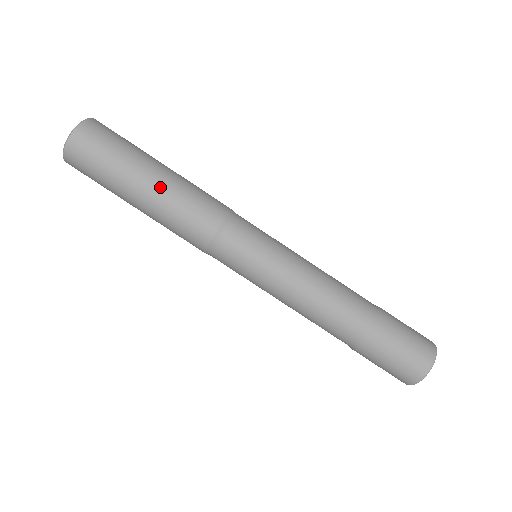
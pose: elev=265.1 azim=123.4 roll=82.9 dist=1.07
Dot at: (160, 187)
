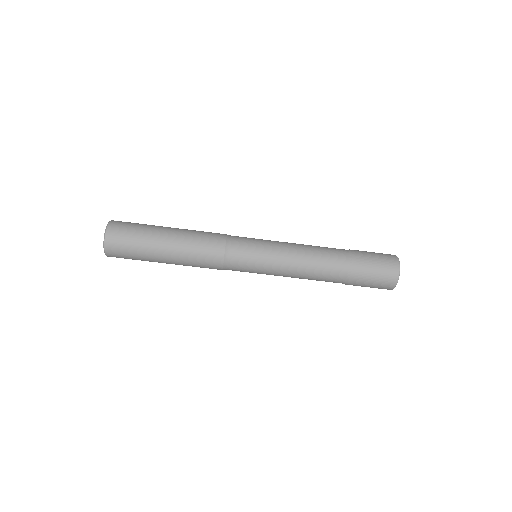
Dot at: (177, 238)
